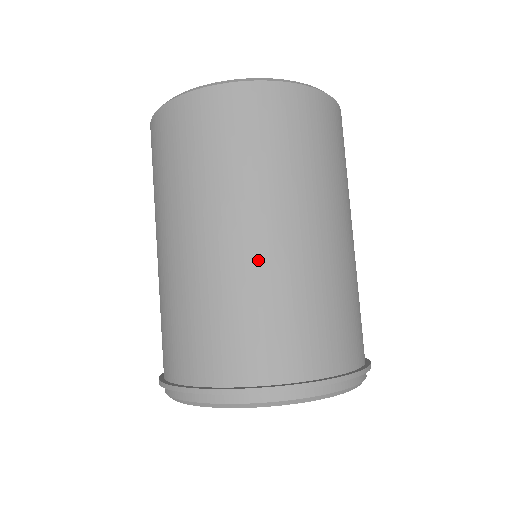
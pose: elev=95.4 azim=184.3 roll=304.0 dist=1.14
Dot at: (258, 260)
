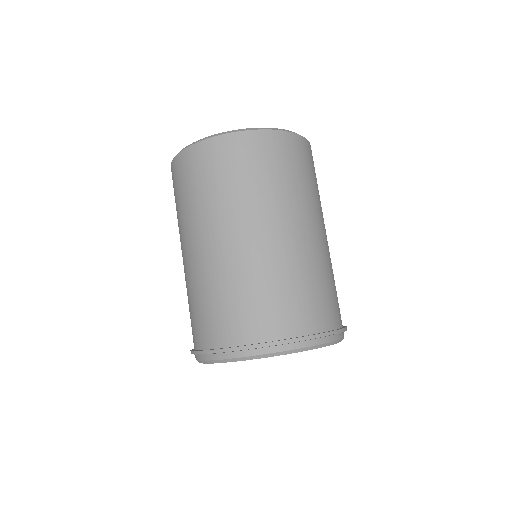
Dot at: (310, 250)
